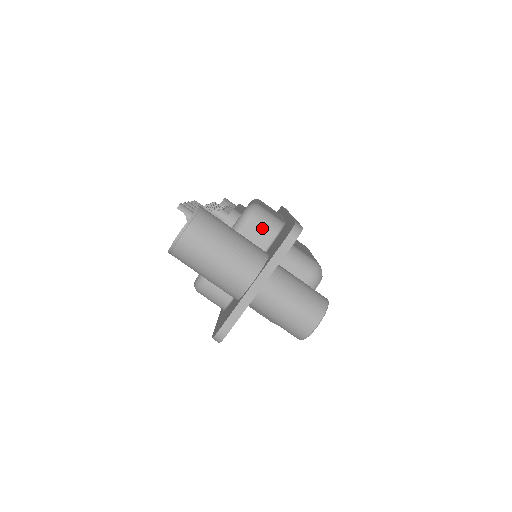
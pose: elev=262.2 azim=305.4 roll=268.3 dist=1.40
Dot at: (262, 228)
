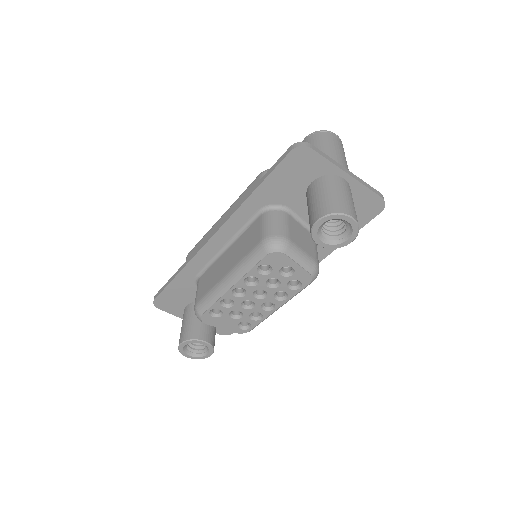
Dot at: occluded
